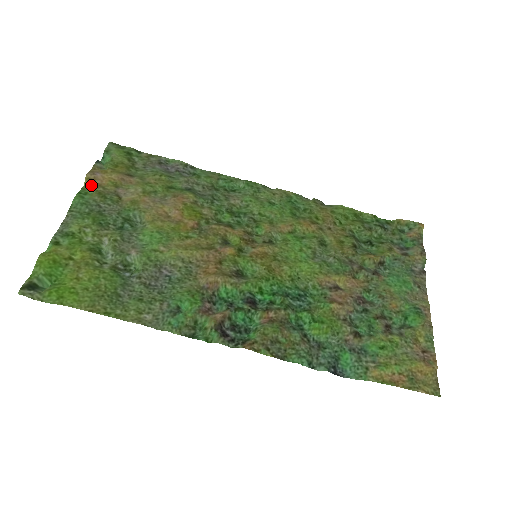
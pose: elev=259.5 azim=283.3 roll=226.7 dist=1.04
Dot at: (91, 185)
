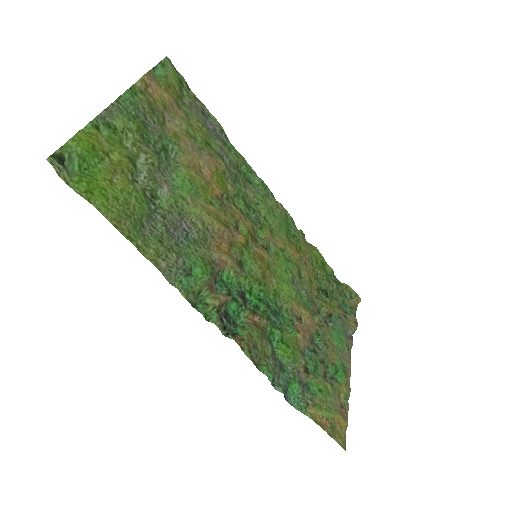
Dot at: (142, 88)
